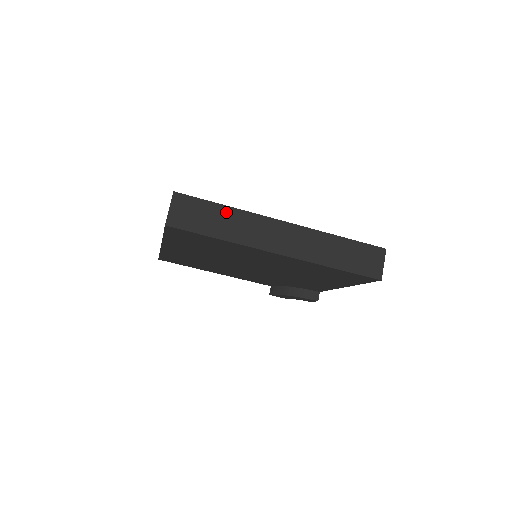
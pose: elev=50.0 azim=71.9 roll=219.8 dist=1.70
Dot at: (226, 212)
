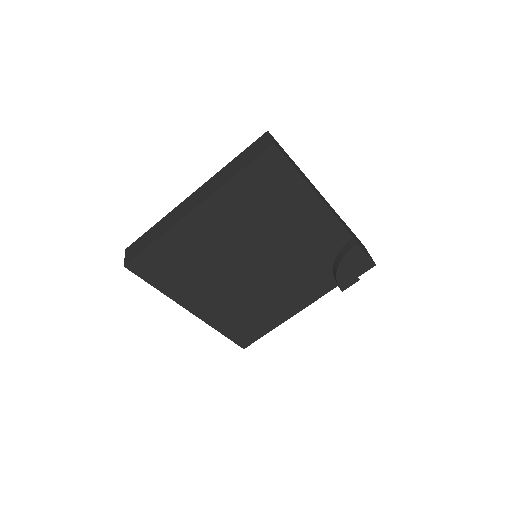
Dot at: (156, 227)
